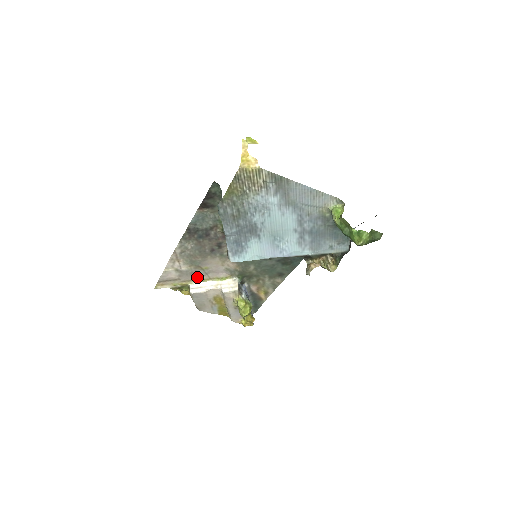
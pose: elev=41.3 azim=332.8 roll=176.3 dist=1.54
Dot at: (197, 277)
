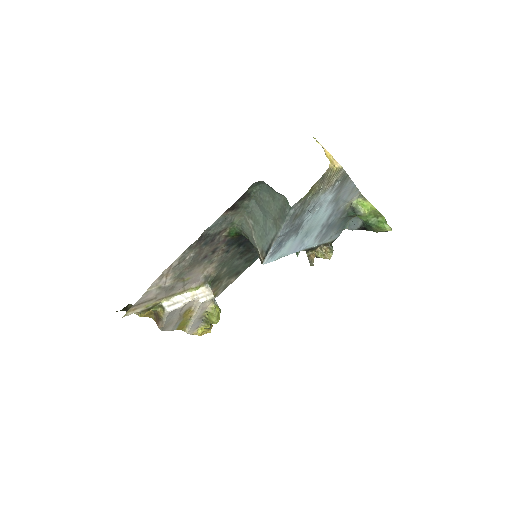
Dot at: (173, 292)
